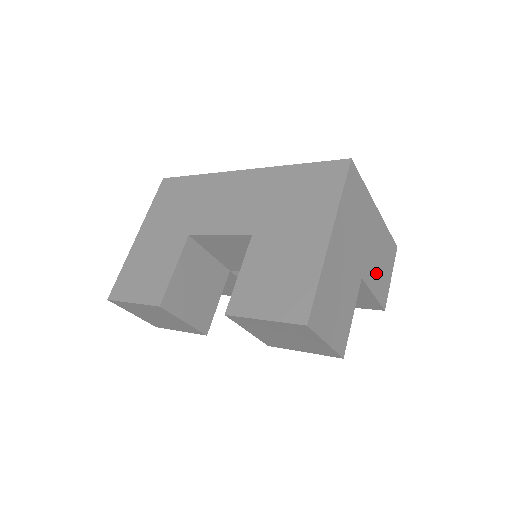
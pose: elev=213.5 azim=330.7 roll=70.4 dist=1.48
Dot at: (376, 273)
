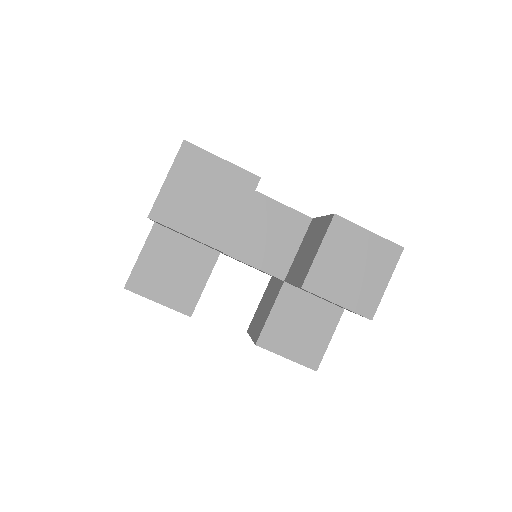
Dot at: occluded
